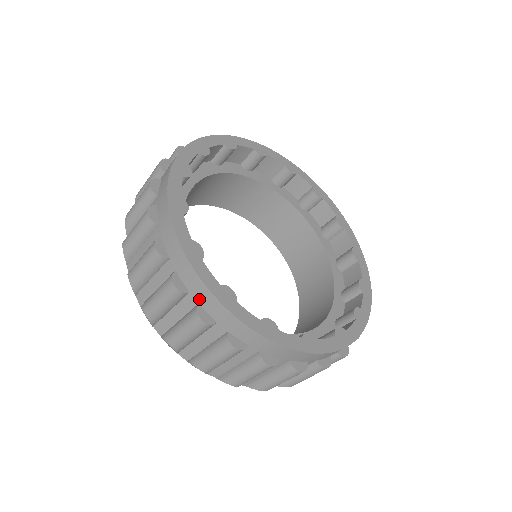
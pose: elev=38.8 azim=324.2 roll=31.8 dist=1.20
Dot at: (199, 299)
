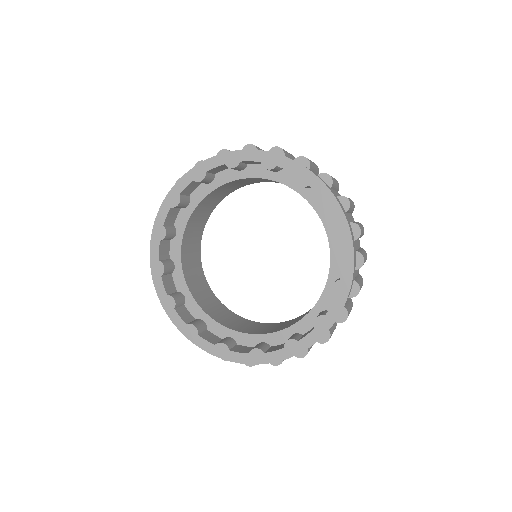
Dot at: occluded
